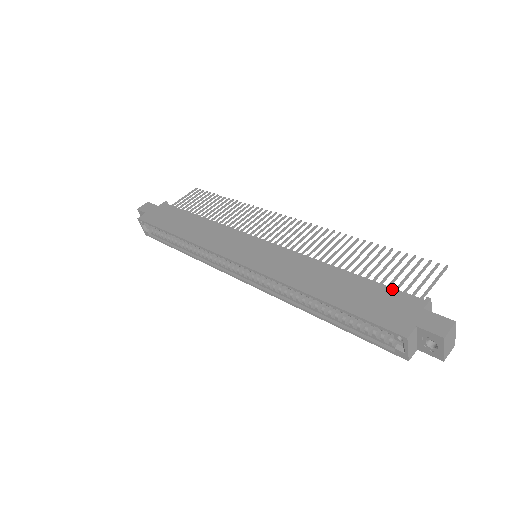
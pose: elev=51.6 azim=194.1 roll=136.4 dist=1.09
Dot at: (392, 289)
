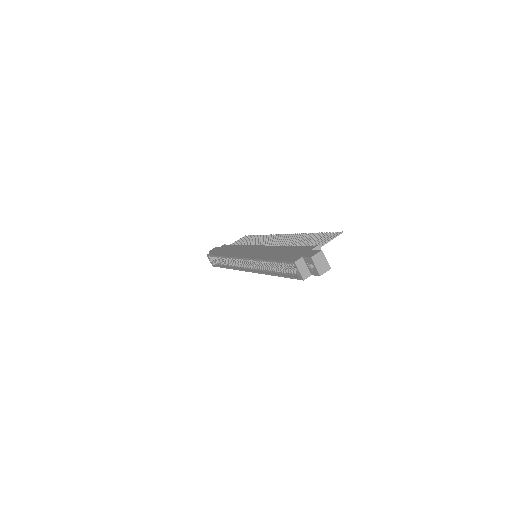
Dot at: (304, 246)
